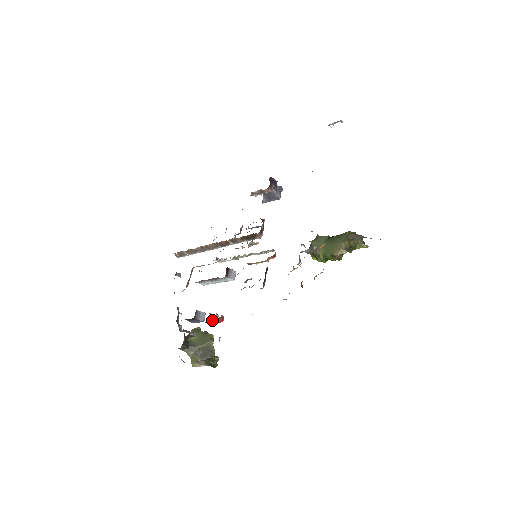
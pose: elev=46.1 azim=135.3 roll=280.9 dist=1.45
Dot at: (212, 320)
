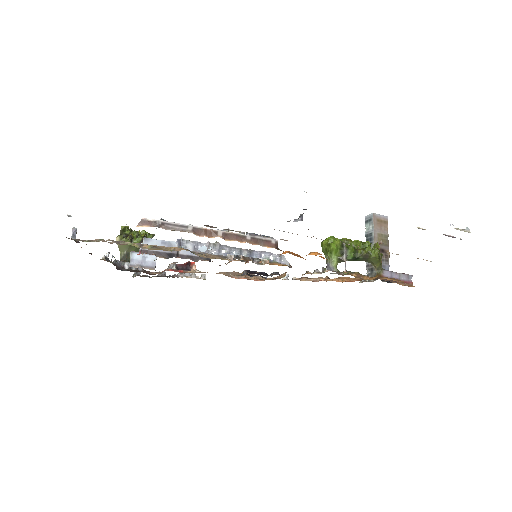
Dot at: occluded
